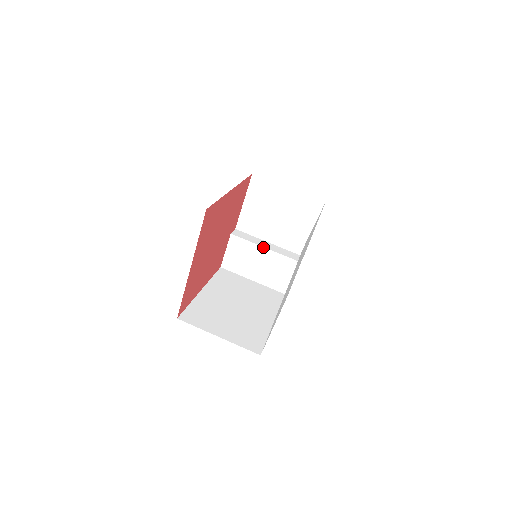
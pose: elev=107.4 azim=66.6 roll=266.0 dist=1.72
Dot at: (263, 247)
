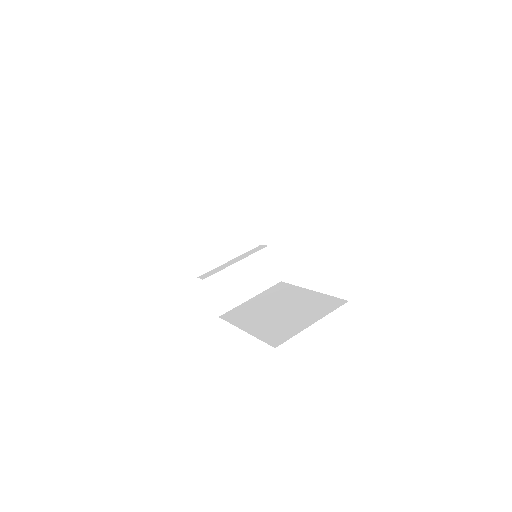
Dot at: (235, 264)
